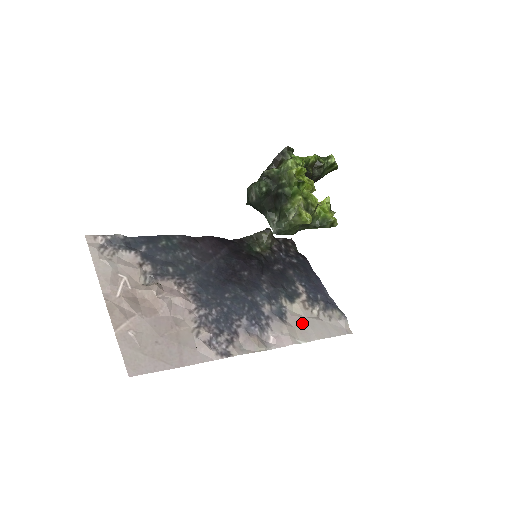
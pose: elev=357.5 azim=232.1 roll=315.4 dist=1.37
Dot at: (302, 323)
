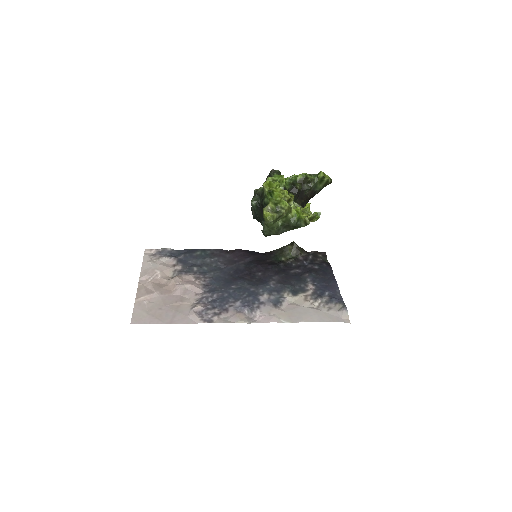
Dot at: (295, 310)
